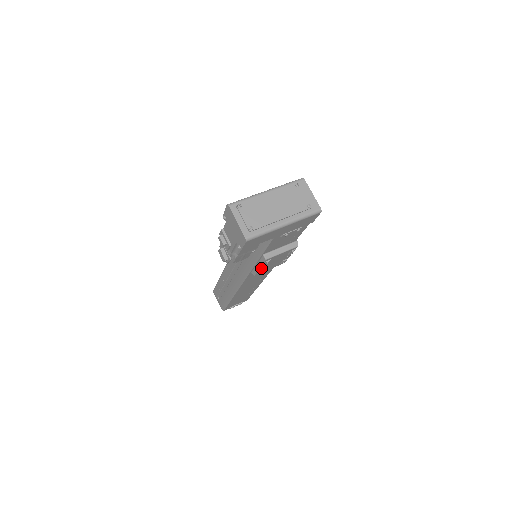
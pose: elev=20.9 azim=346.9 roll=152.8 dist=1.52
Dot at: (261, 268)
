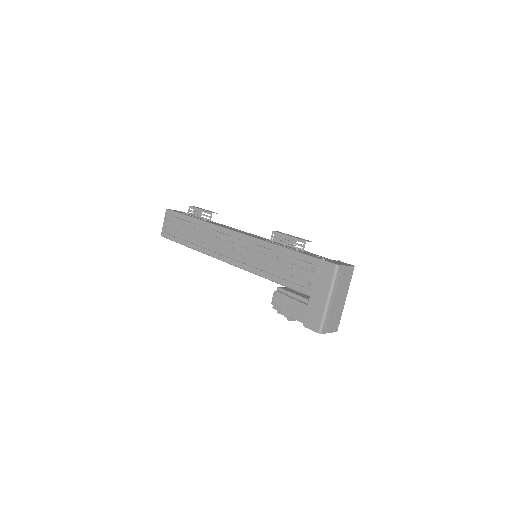
Dot at: occluded
